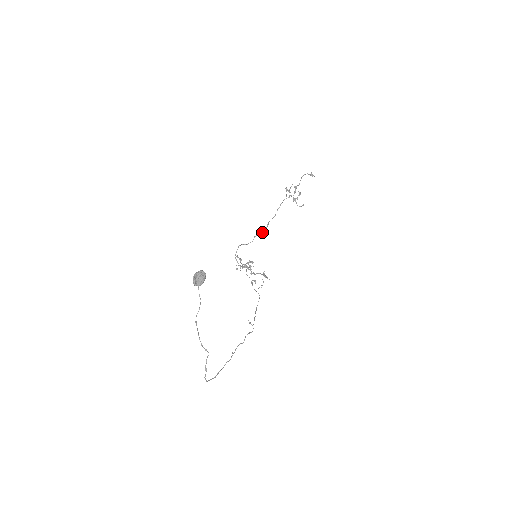
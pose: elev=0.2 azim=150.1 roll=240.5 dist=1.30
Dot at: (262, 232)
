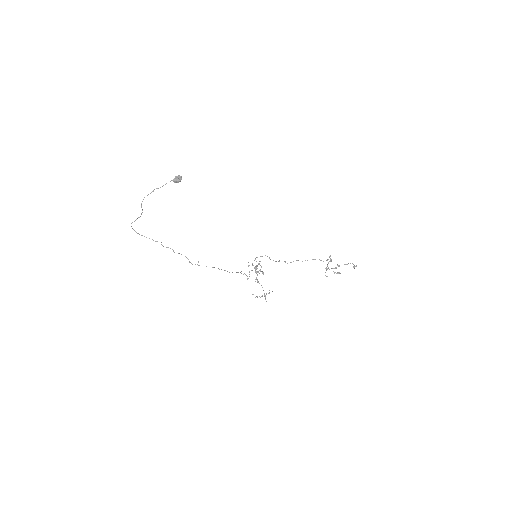
Dot at: occluded
